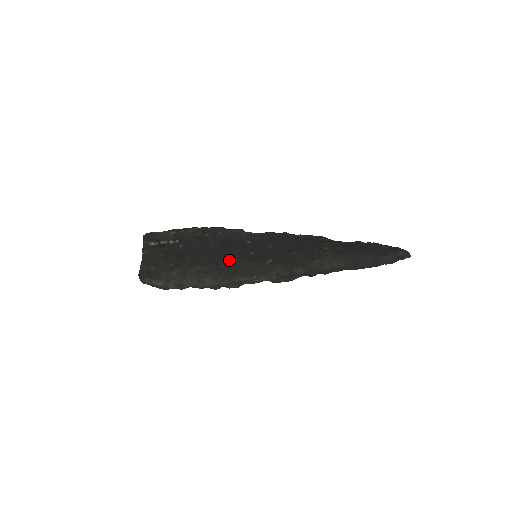
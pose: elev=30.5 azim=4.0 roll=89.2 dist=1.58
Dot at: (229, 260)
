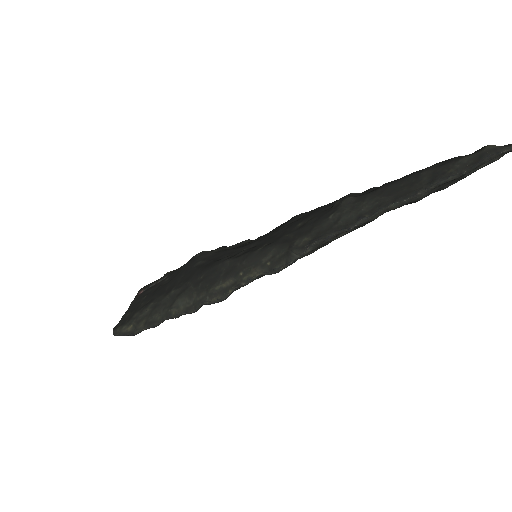
Dot at: (211, 267)
